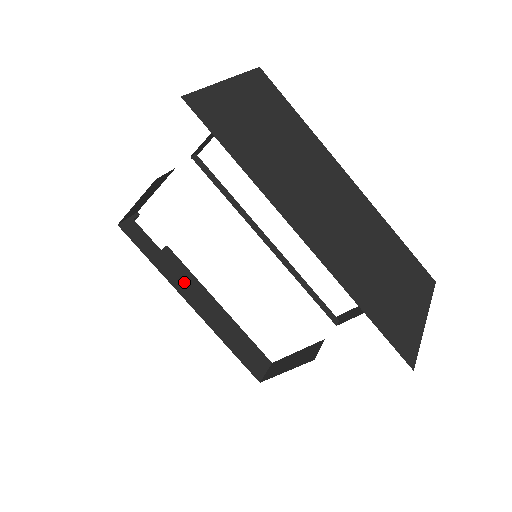
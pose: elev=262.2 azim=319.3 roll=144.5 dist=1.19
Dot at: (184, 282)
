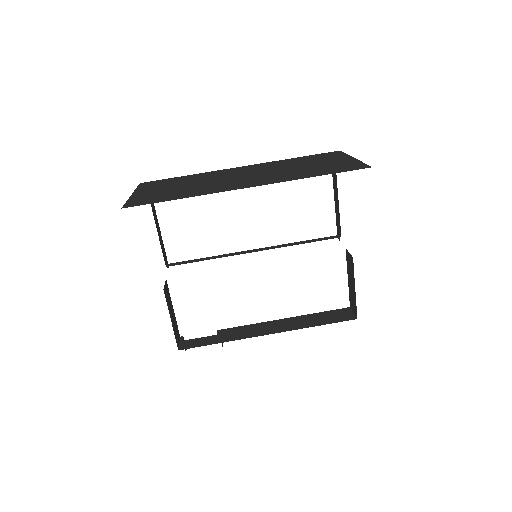
Dot at: (249, 331)
